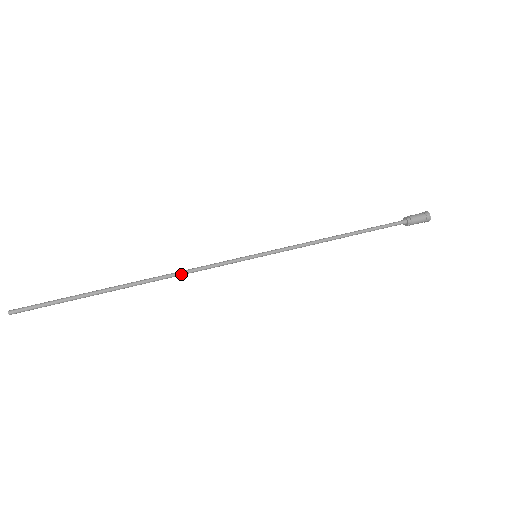
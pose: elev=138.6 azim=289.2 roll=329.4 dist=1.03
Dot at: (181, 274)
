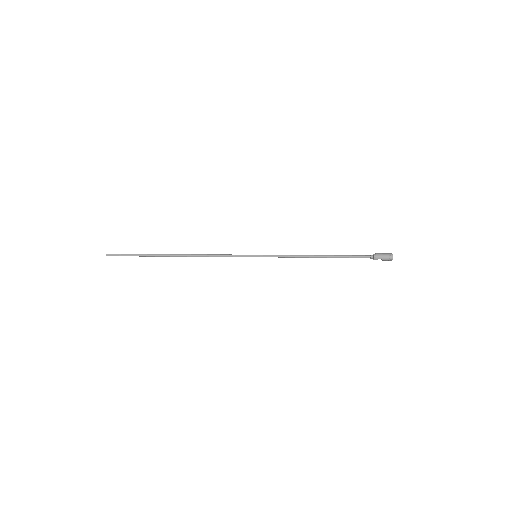
Dot at: (205, 255)
